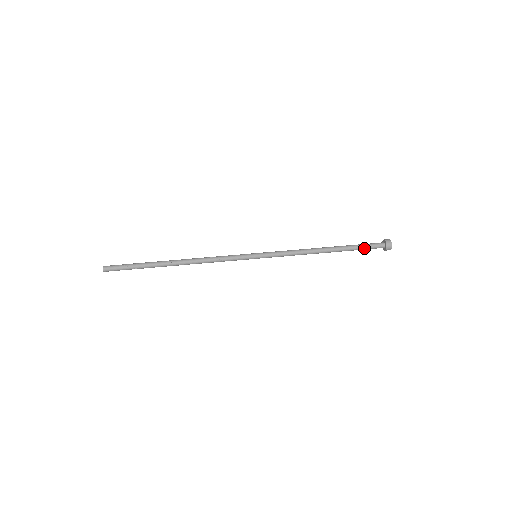
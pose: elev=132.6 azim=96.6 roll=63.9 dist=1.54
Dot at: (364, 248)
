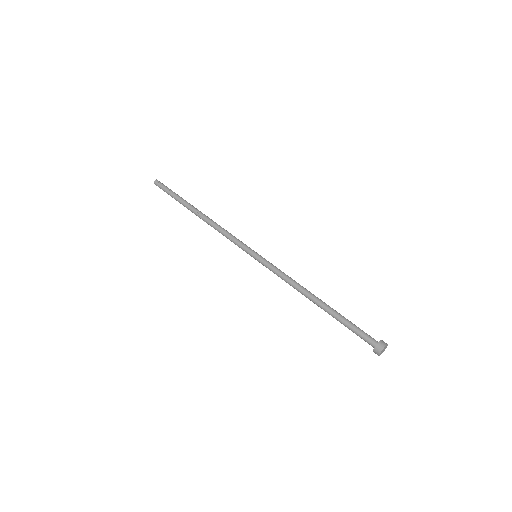
Dot at: (353, 329)
